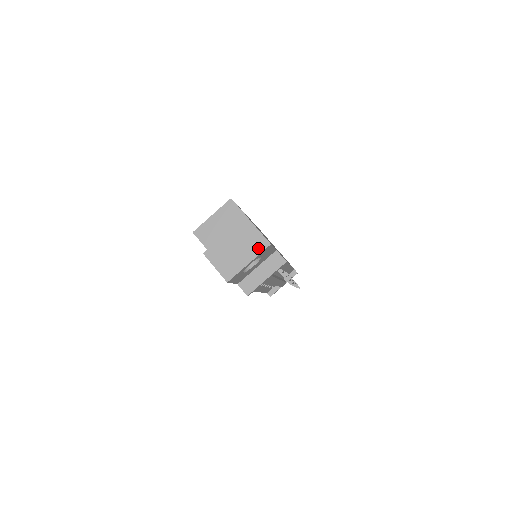
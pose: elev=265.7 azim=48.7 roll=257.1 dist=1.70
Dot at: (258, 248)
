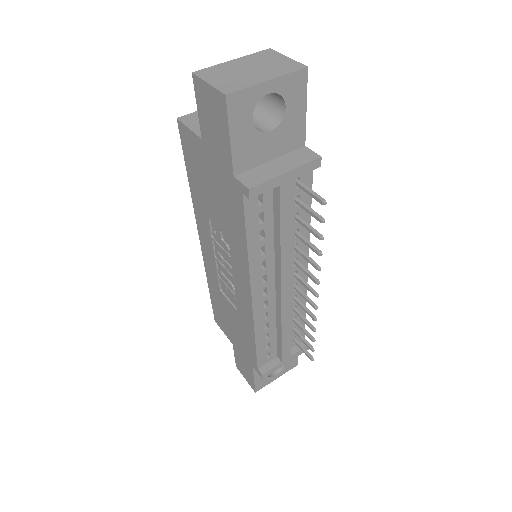
Dot at: (286, 69)
